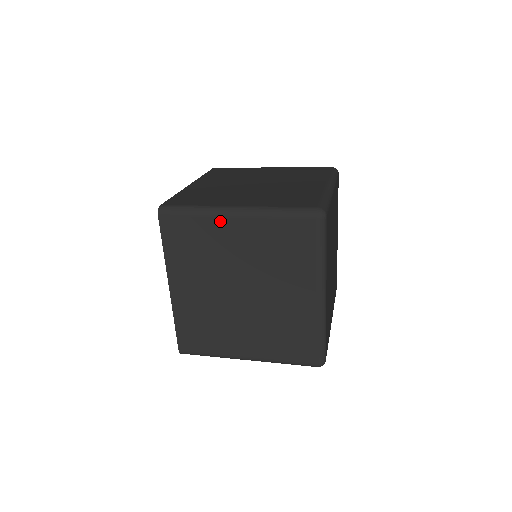
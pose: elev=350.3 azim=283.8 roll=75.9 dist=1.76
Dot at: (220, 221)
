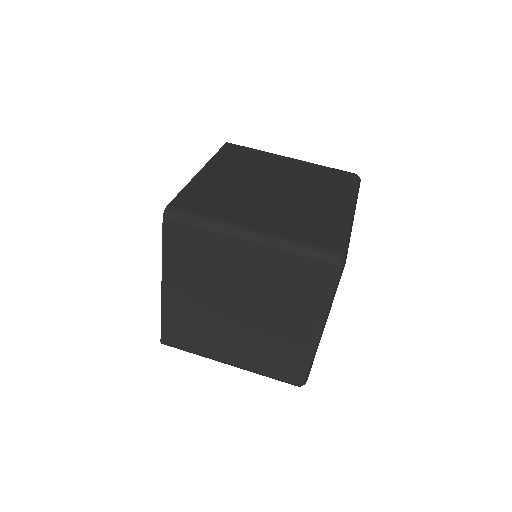
Dot at: (230, 241)
